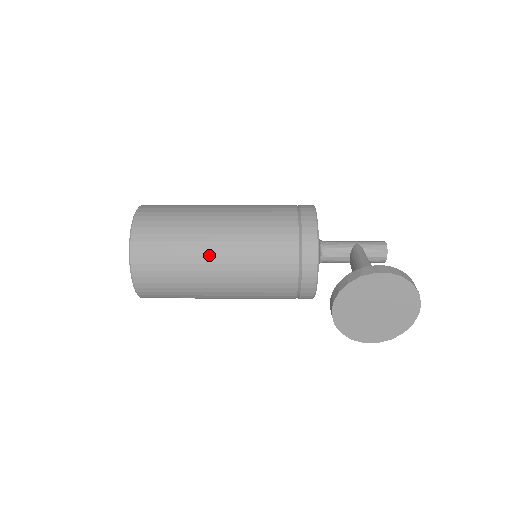
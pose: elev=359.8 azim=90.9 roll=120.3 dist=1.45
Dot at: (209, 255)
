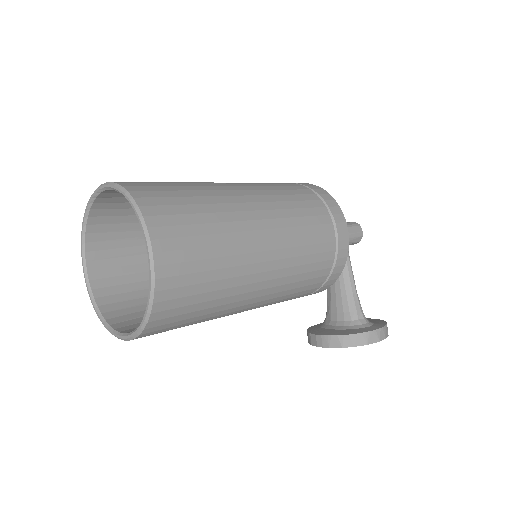
Dot at: (237, 310)
